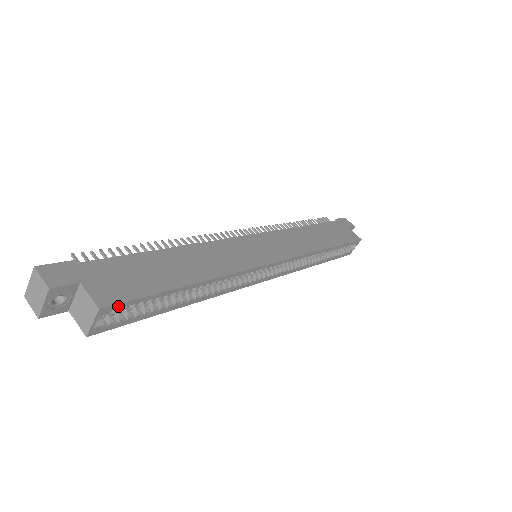
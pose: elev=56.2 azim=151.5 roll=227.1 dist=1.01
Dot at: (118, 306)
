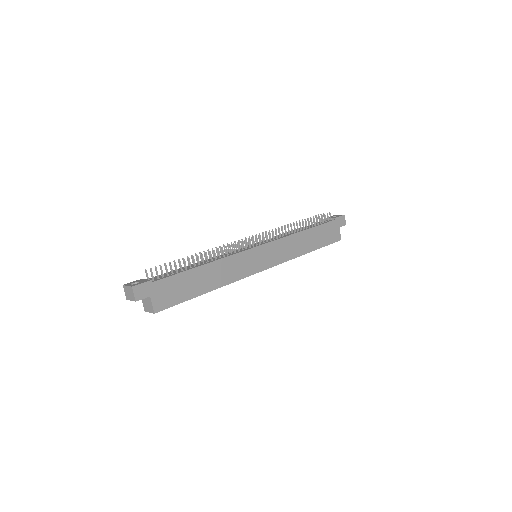
Dot at: (163, 309)
